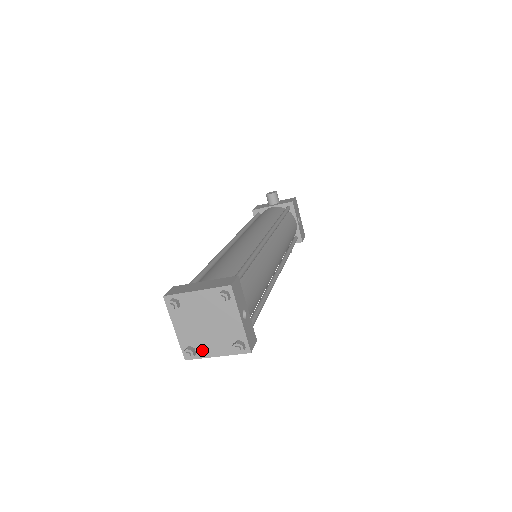
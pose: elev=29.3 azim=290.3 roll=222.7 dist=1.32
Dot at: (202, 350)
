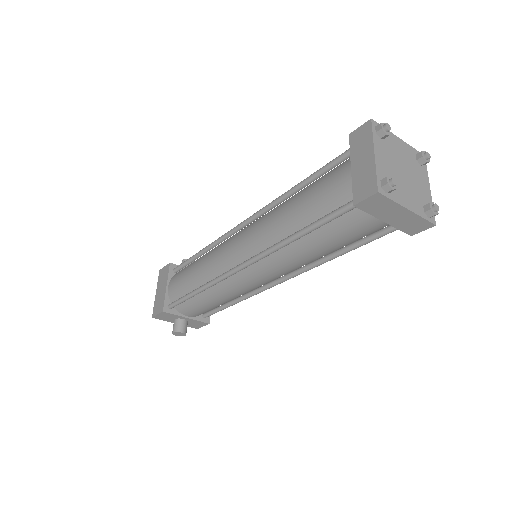
Dot at: (396, 193)
